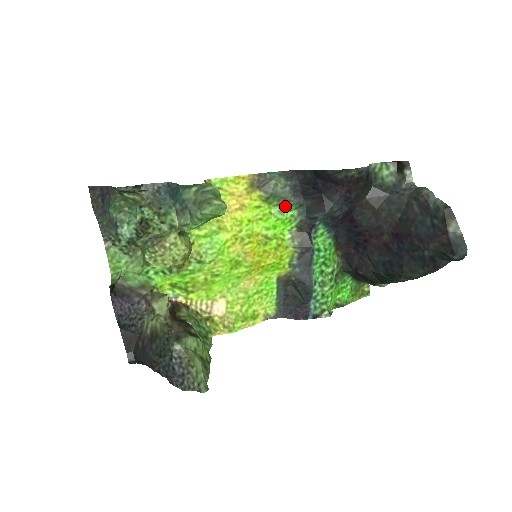
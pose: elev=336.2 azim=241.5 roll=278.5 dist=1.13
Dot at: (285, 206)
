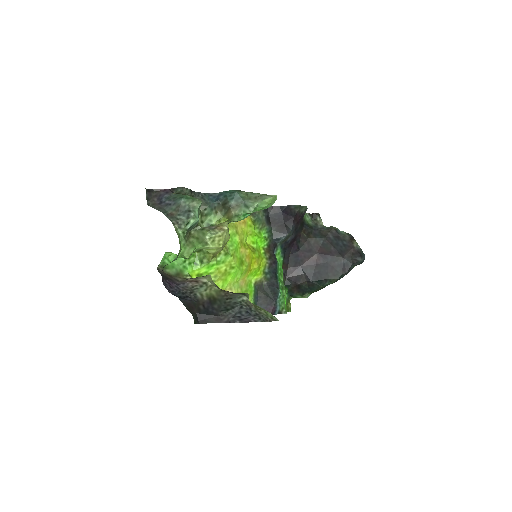
Dot at: (262, 229)
